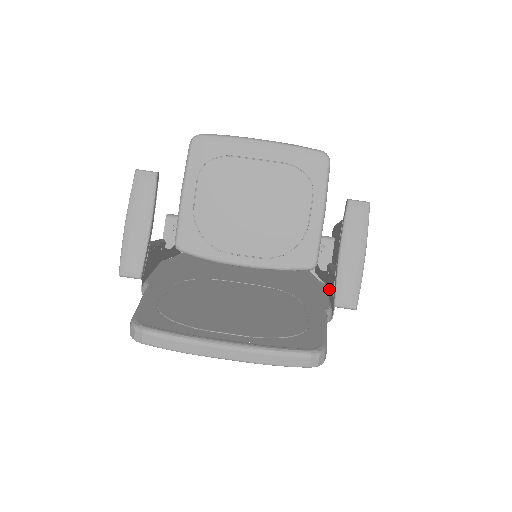
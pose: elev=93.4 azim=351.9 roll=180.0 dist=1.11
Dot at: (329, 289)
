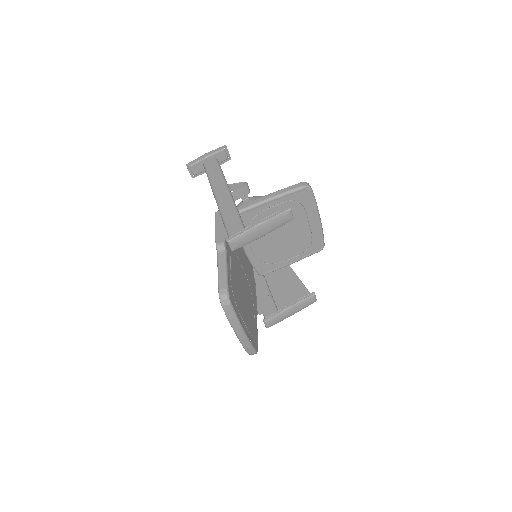
Dot at: (257, 293)
